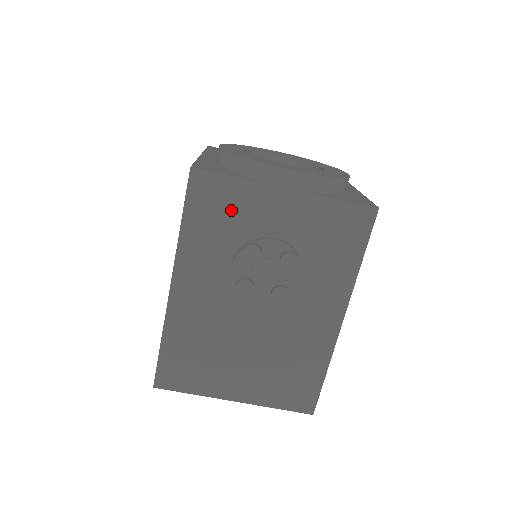
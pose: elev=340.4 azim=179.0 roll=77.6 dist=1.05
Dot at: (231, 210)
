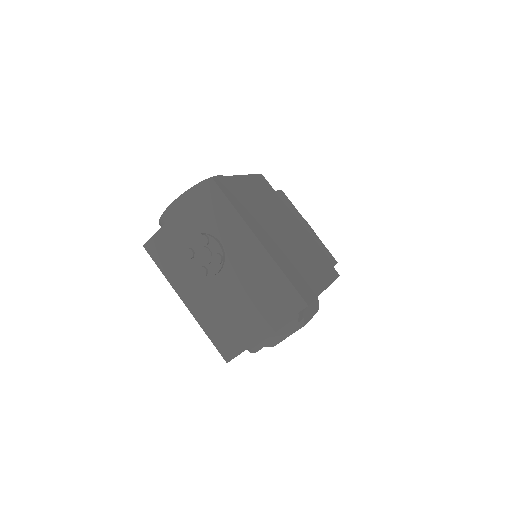
Dot at: (169, 246)
